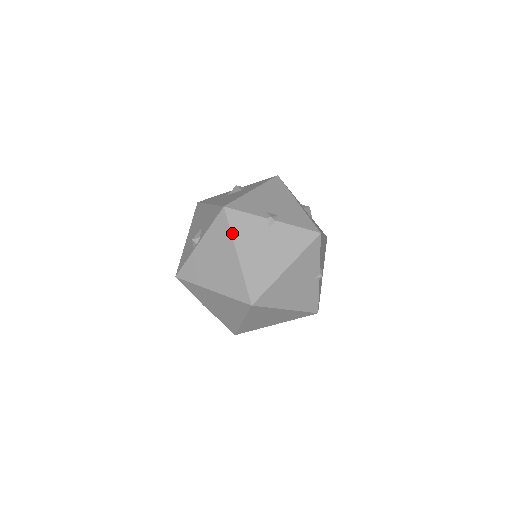
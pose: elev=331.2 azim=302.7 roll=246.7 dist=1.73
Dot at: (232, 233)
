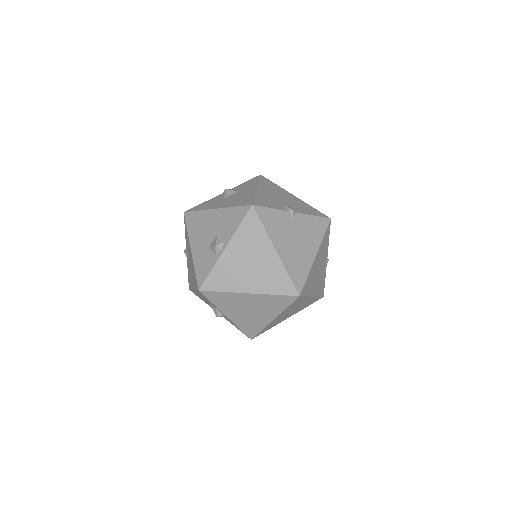
Dot at: (266, 230)
